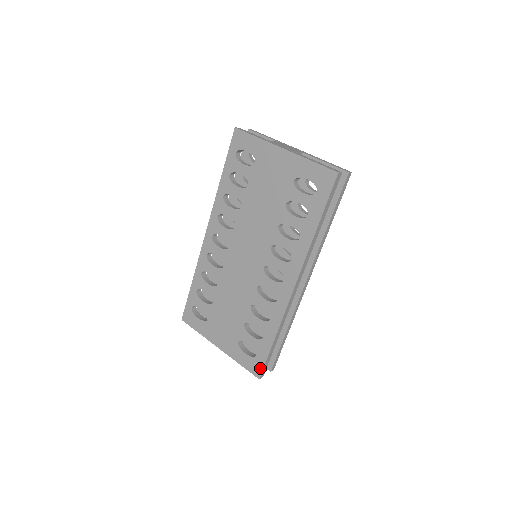
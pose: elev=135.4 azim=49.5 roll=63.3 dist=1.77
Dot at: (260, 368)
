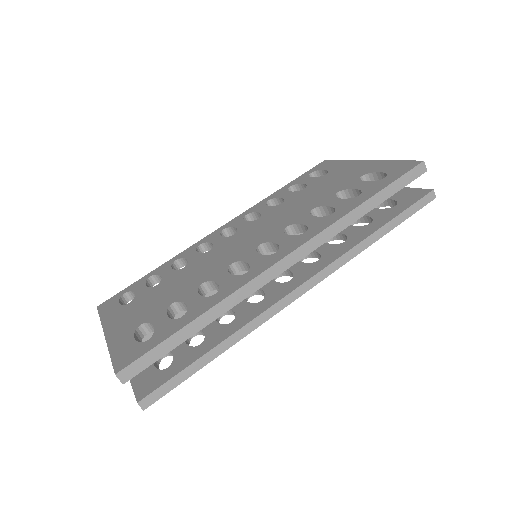
Dot at: (135, 357)
